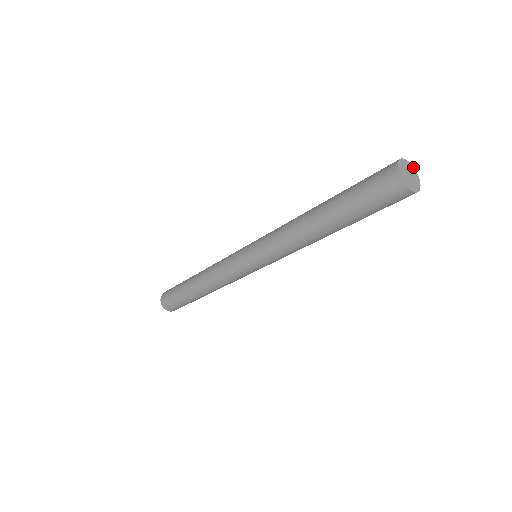
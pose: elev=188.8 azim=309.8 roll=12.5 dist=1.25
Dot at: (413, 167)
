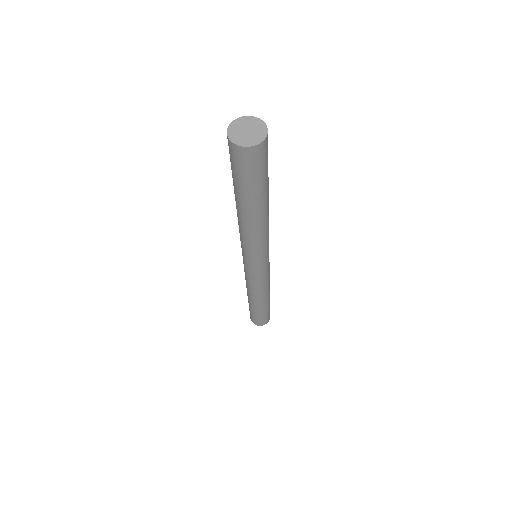
Dot at: (262, 121)
